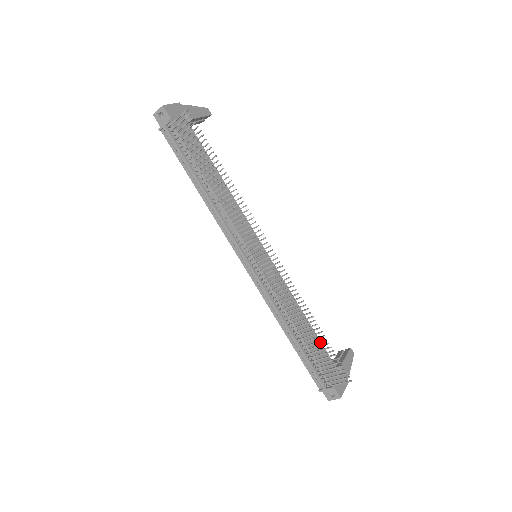
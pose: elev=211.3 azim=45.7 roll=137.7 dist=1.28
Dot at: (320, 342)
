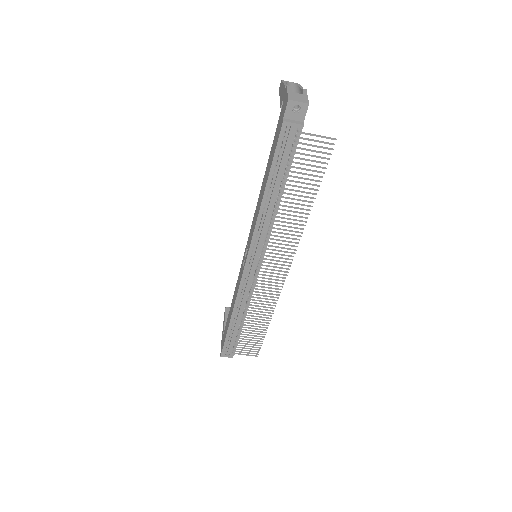
Dot at: occluded
